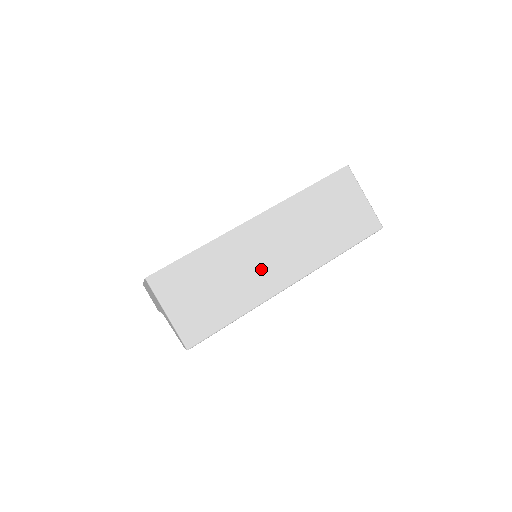
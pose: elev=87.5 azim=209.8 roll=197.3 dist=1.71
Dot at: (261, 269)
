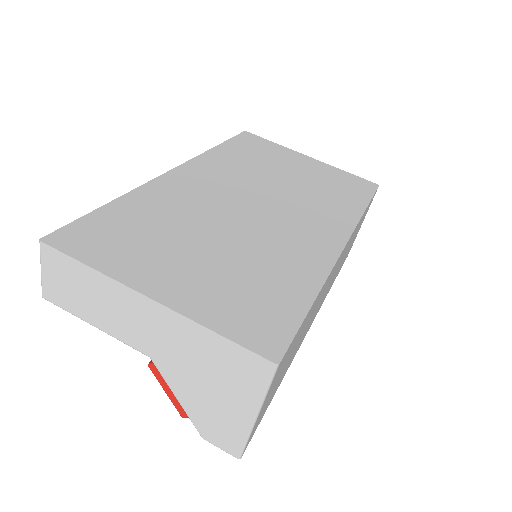
Dot at: occluded
